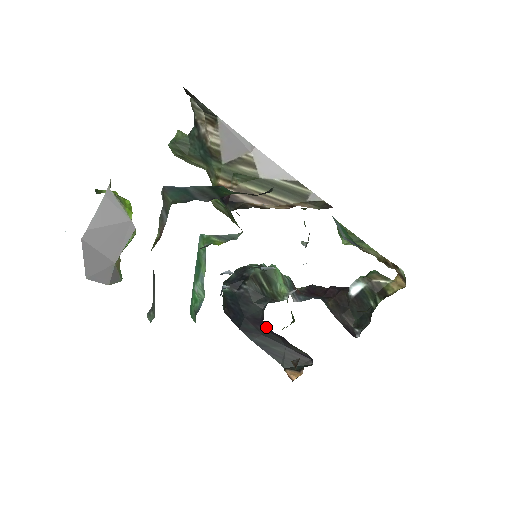
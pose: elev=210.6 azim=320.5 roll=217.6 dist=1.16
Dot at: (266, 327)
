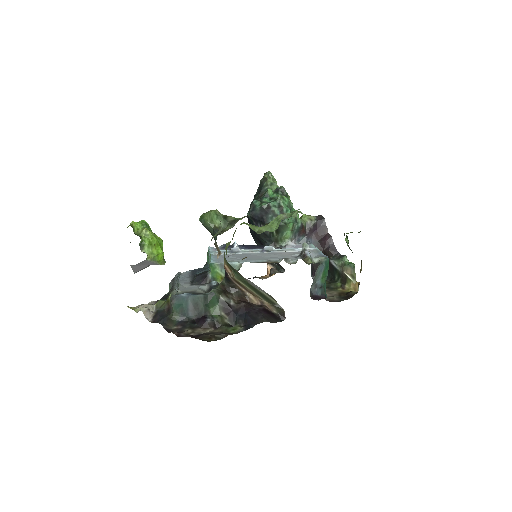
Dot at: occluded
